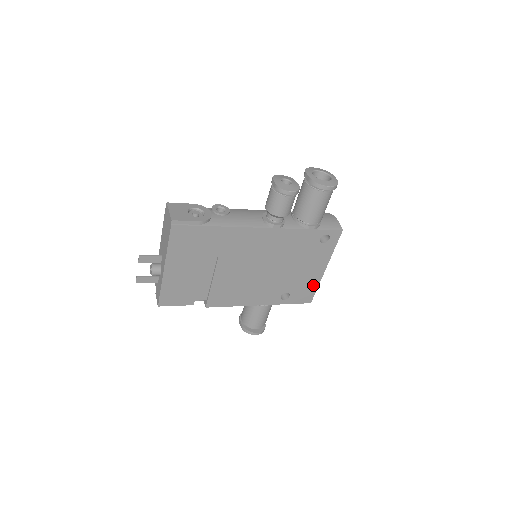
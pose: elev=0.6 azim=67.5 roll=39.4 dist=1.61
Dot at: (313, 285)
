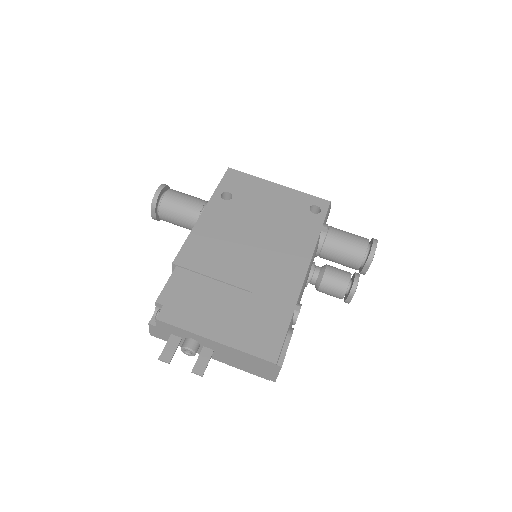
Dot at: occluded
